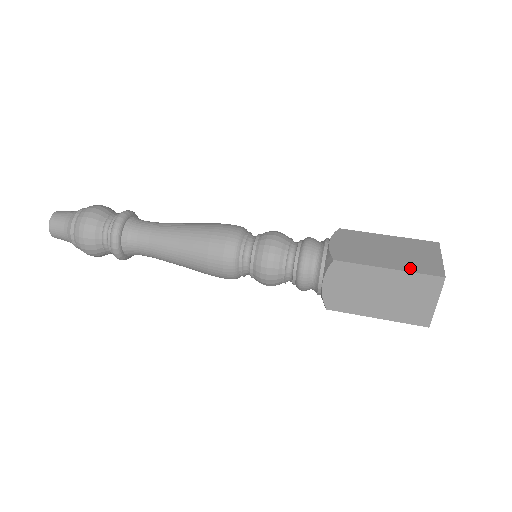
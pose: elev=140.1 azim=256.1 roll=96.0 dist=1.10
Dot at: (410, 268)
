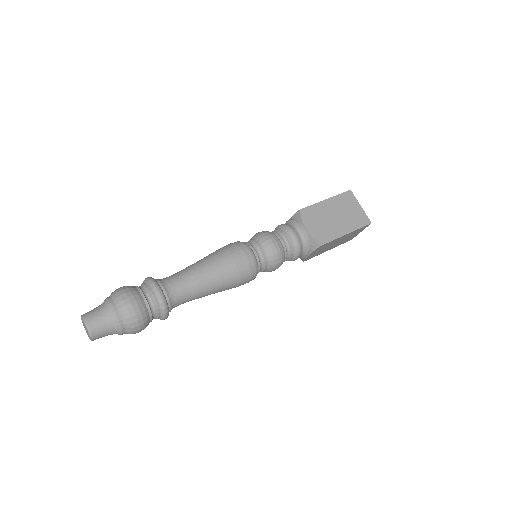
Dot at: (355, 226)
